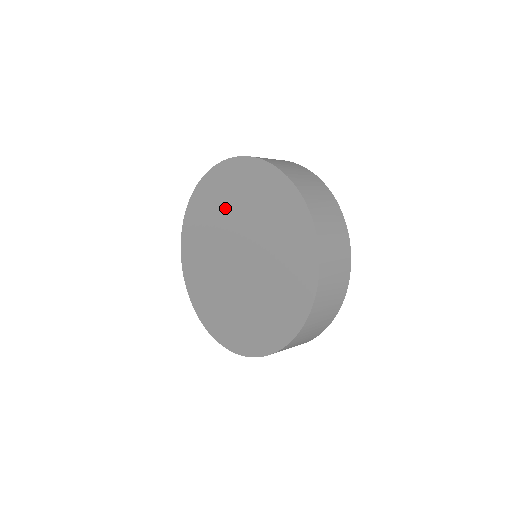
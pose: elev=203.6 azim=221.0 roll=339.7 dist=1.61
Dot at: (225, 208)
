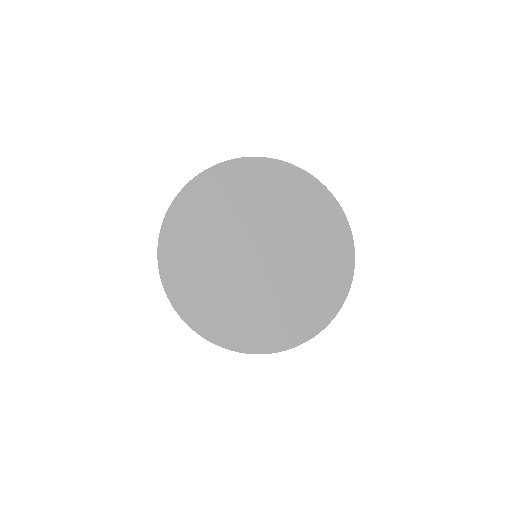
Dot at: (255, 200)
